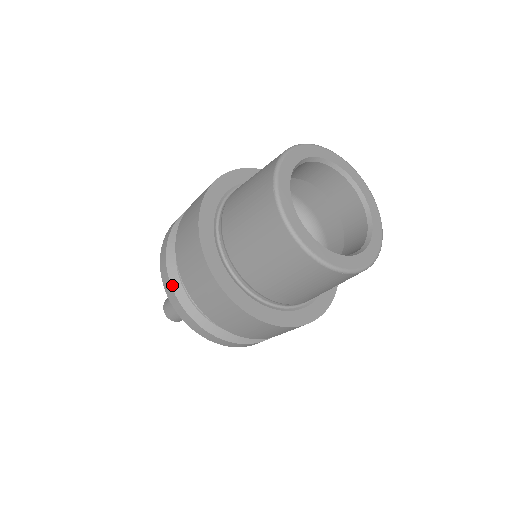
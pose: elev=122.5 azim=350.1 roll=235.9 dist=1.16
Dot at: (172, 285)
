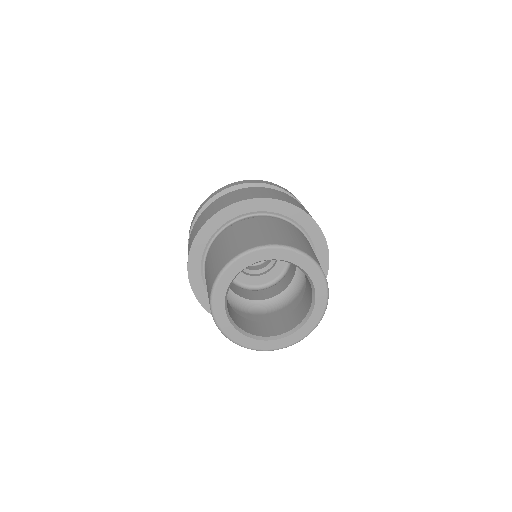
Dot at: occluded
